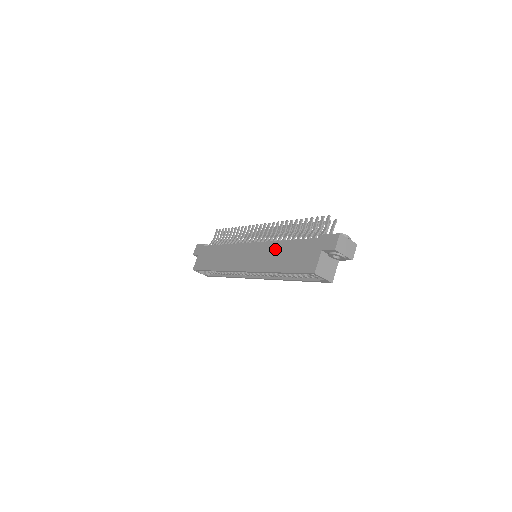
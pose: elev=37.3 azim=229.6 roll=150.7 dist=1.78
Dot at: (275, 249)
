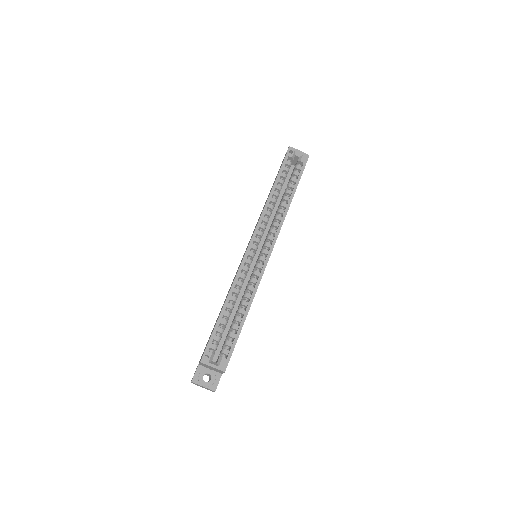
Dot at: occluded
